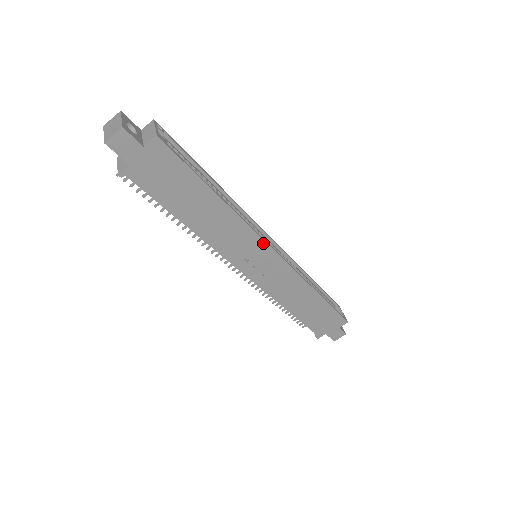
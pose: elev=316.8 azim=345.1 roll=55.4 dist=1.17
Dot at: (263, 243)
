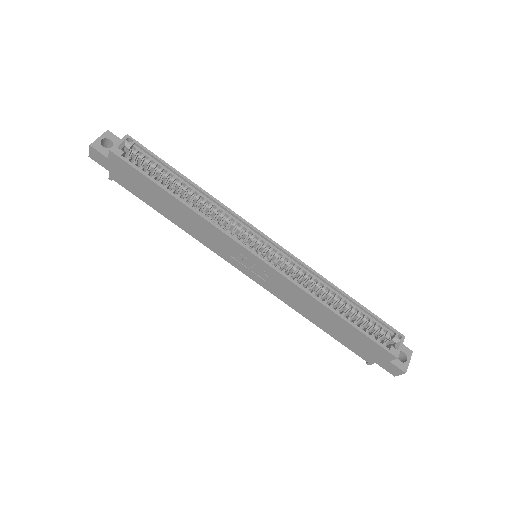
Dot at: (238, 245)
